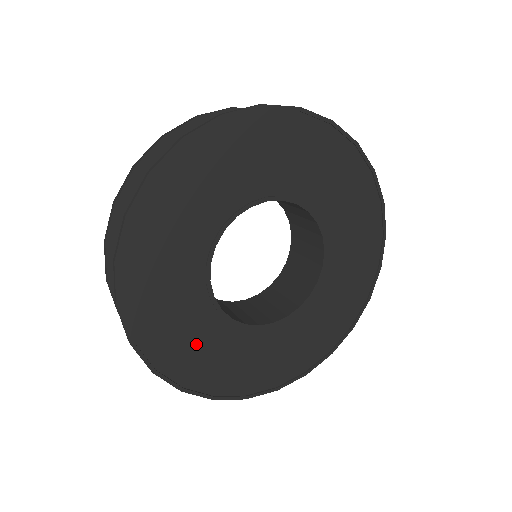
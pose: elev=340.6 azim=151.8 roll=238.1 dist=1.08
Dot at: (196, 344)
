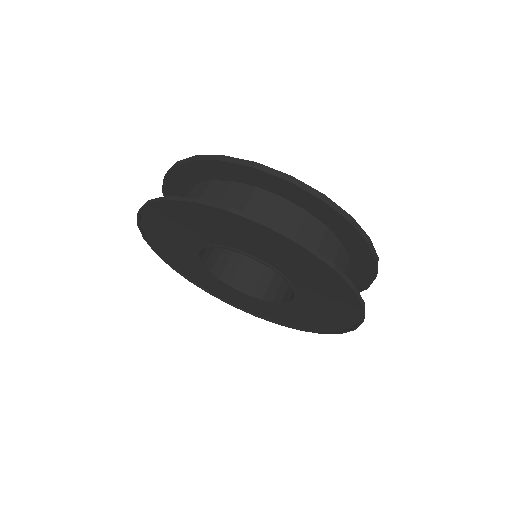
Dot at: (244, 301)
